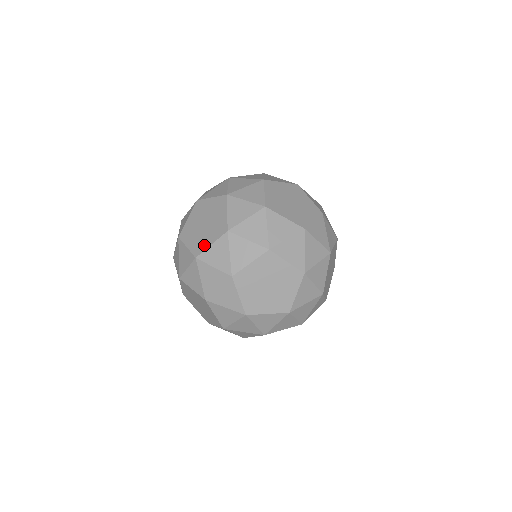
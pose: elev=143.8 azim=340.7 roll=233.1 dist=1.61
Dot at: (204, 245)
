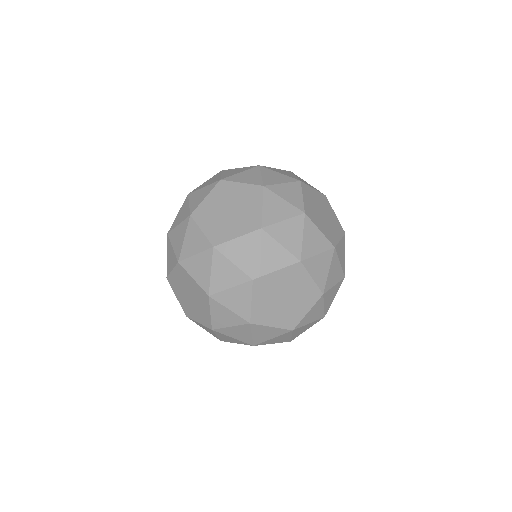
Dot at: occluded
